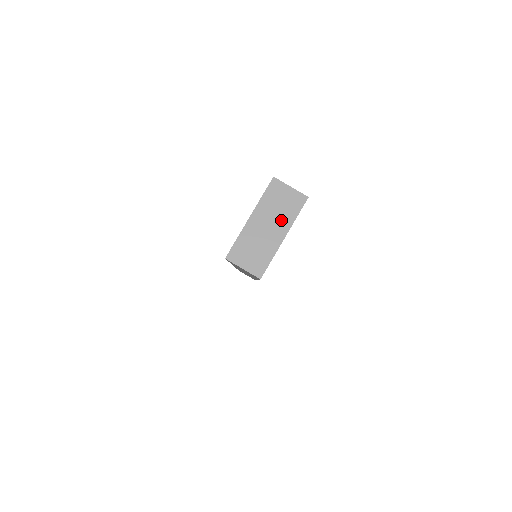
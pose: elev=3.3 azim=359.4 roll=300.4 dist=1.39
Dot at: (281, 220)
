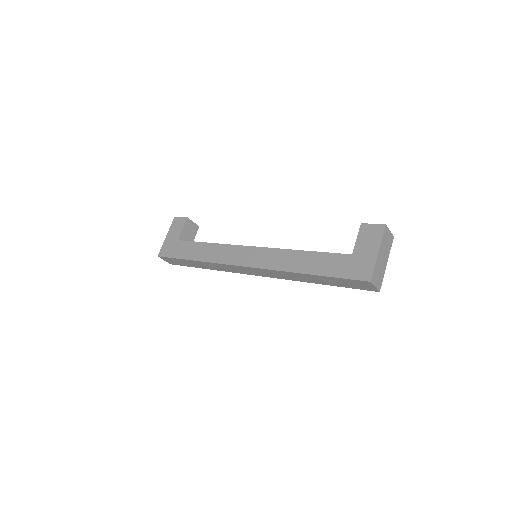
Dot at: (387, 252)
